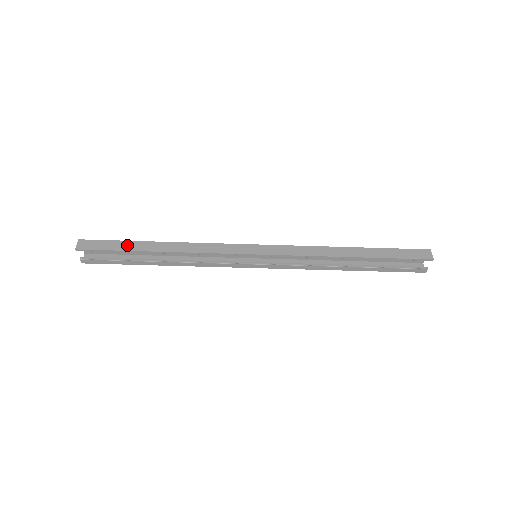
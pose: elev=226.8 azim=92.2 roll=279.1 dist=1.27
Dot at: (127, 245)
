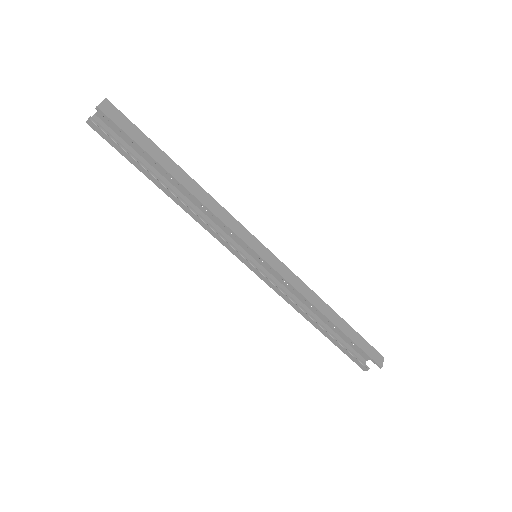
Dot at: (153, 148)
